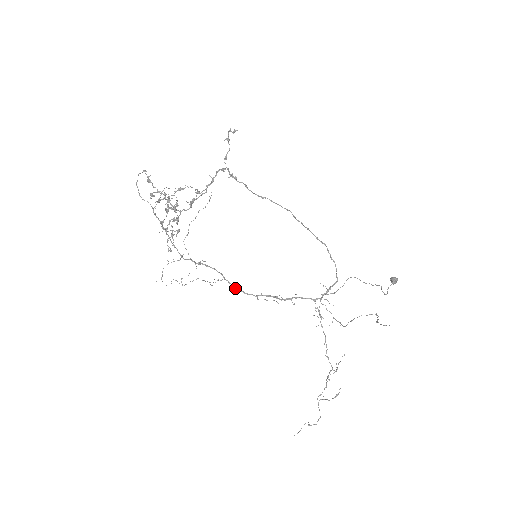
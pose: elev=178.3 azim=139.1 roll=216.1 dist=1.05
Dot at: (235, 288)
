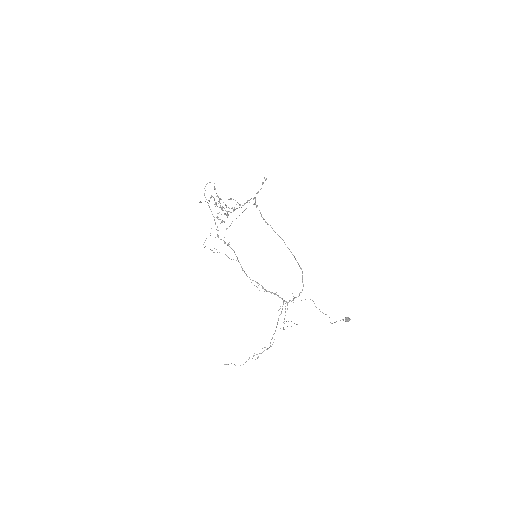
Dot at: (242, 269)
